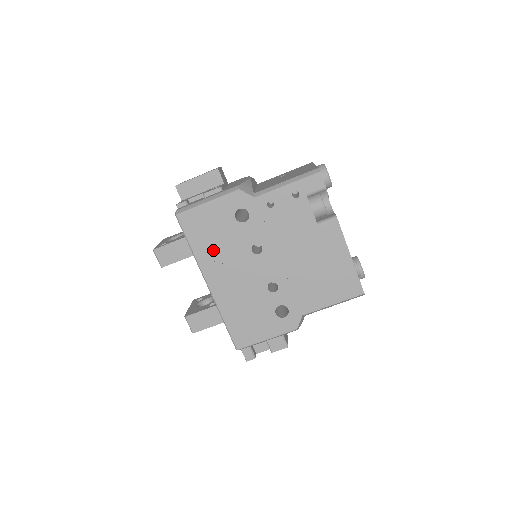
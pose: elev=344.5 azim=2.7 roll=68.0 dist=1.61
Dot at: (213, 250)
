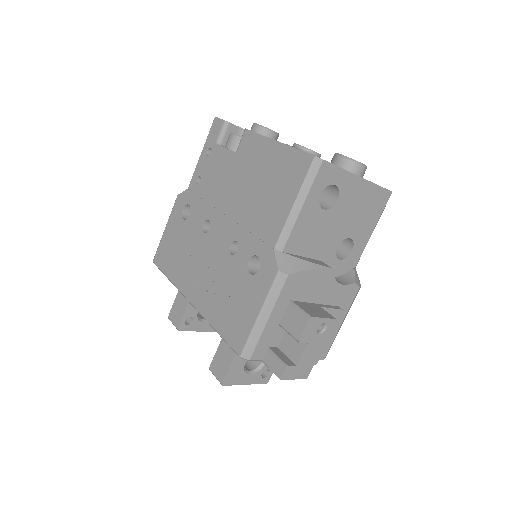
Dot at: (181, 264)
